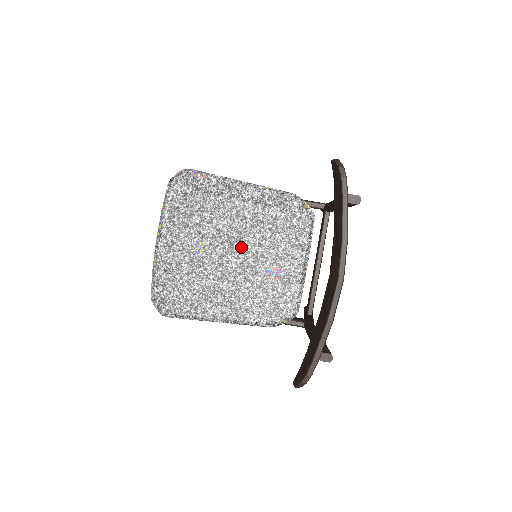
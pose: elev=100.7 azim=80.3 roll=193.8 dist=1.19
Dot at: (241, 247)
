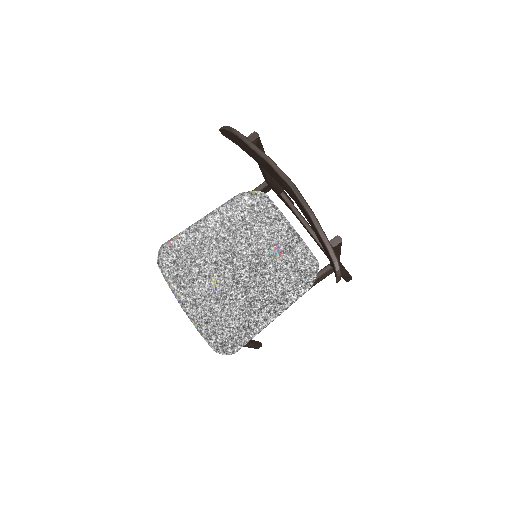
Dot at: (240, 258)
